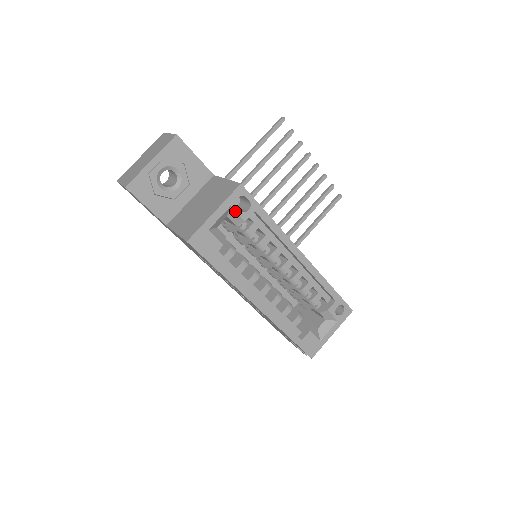
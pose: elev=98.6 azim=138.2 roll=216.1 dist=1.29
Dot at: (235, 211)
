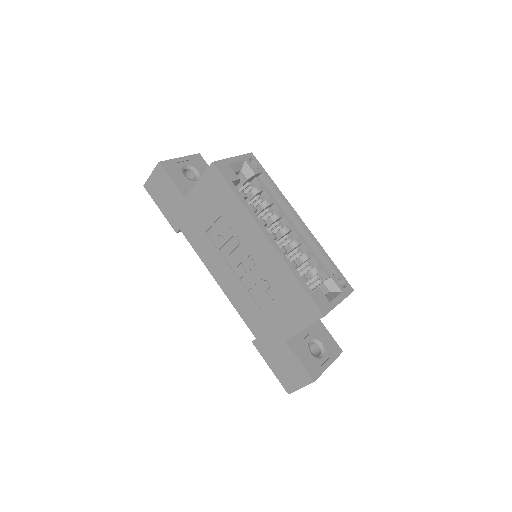
Dot at: (248, 165)
